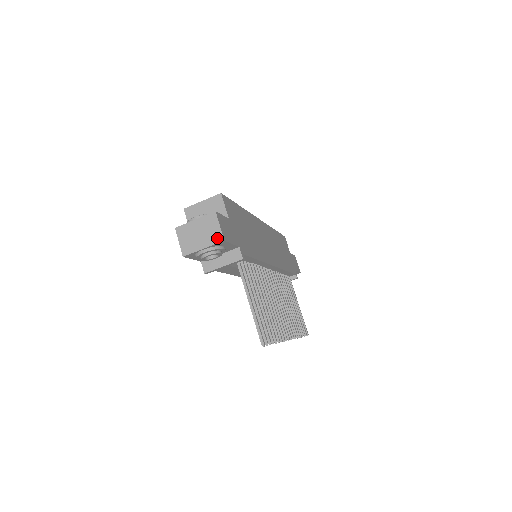
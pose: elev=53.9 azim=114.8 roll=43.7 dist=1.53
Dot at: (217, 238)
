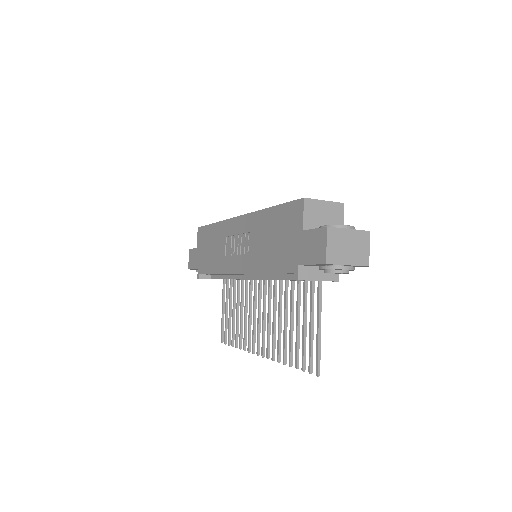
Dot at: (364, 260)
